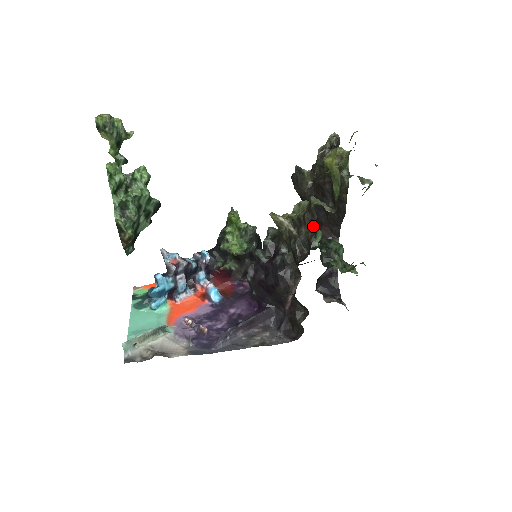
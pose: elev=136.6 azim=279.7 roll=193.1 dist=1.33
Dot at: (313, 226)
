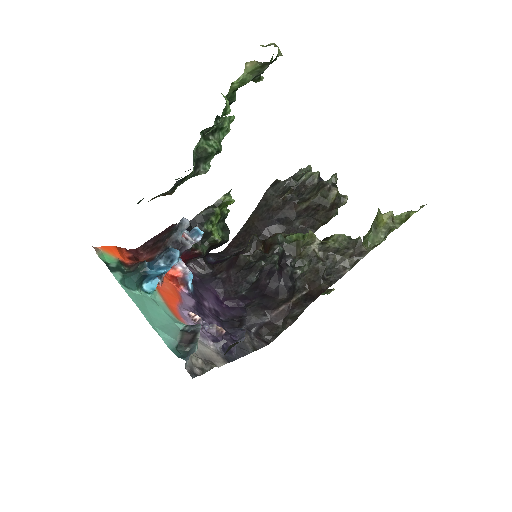
Dot at: (354, 262)
